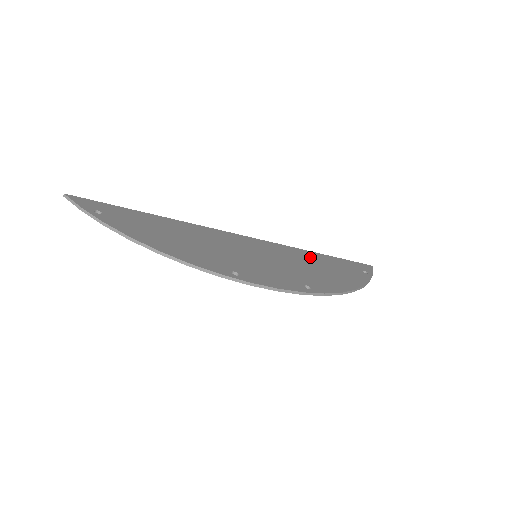
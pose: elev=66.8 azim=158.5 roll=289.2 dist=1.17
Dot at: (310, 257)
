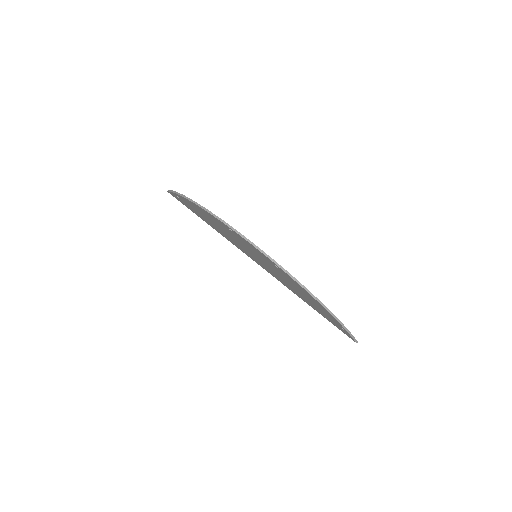
Dot at: occluded
